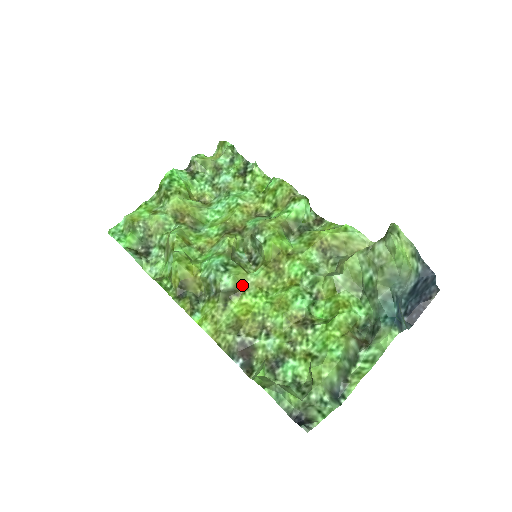
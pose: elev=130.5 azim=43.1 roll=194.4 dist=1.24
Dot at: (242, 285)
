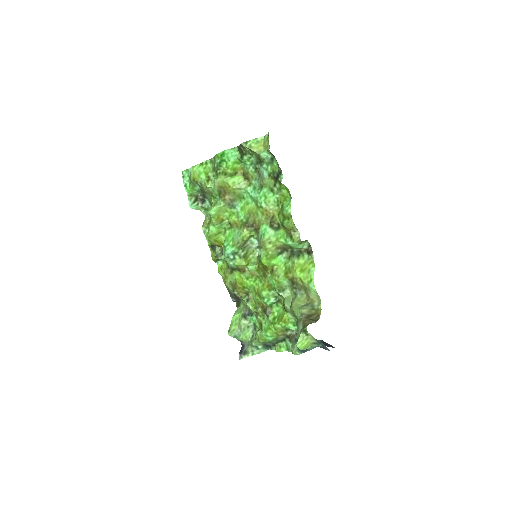
Dot at: (242, 269)
